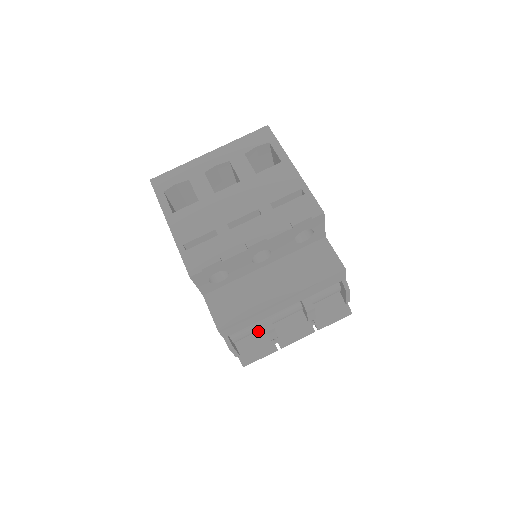
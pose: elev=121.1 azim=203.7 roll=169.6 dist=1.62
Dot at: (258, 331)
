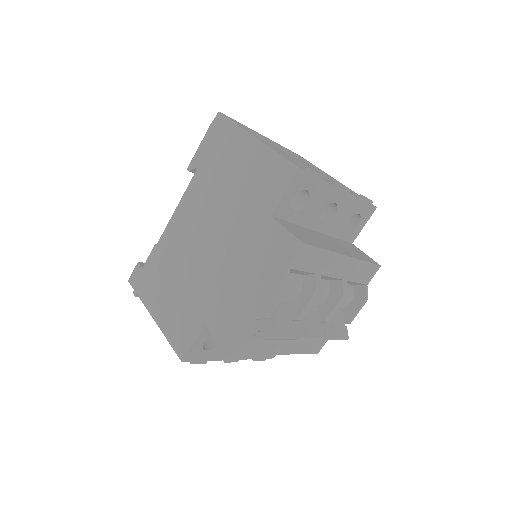
Dot at: (285, 304)
